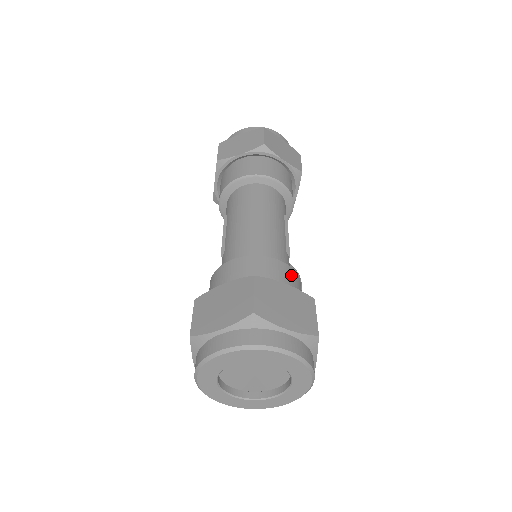
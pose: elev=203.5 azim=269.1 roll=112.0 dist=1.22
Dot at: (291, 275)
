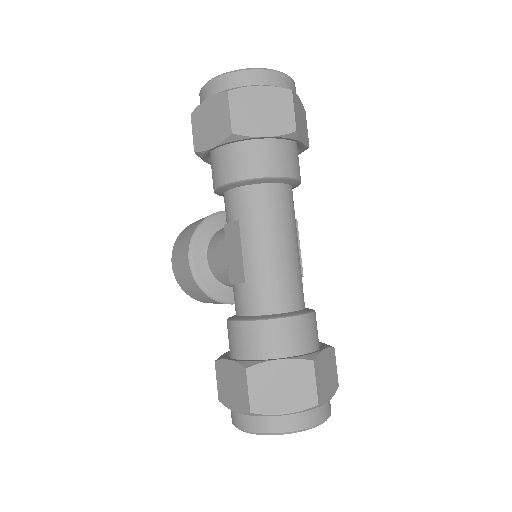
Dot at: (316, 322)
